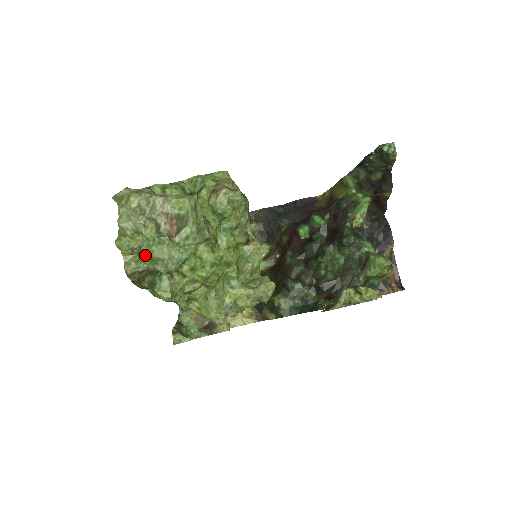
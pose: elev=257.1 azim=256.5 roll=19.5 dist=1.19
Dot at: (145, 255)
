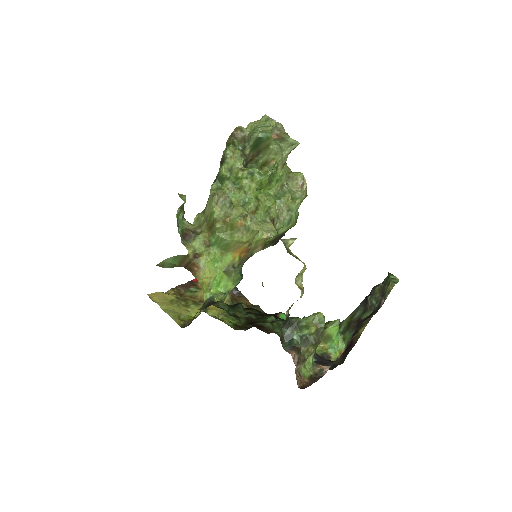
Dot at: (253, 130)
